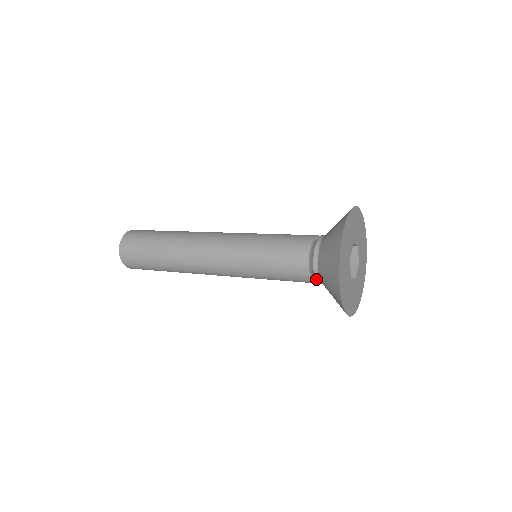
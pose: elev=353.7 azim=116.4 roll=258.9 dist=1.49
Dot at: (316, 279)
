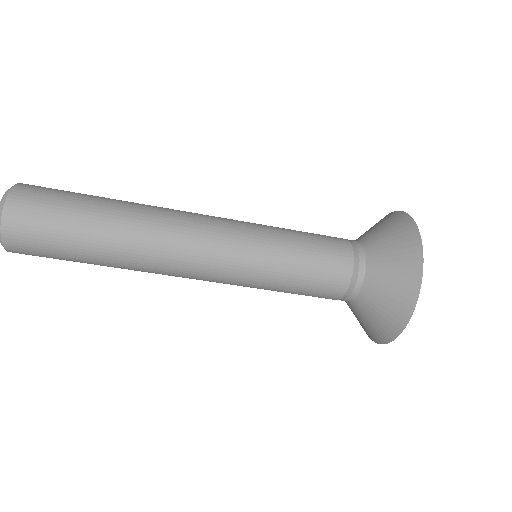
Dot at: (358, 248)
